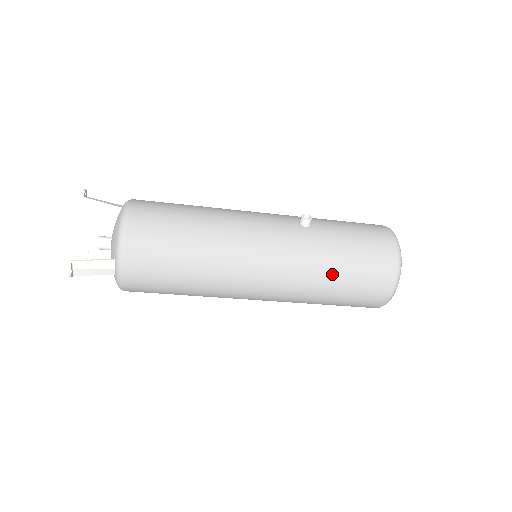
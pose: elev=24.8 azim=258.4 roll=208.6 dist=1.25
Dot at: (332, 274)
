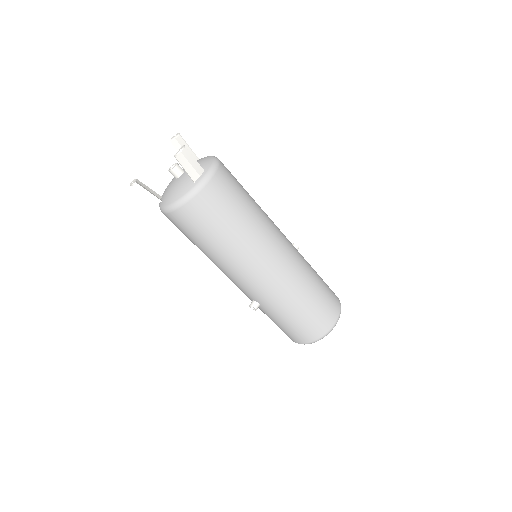
Dot at: (313, 281)
